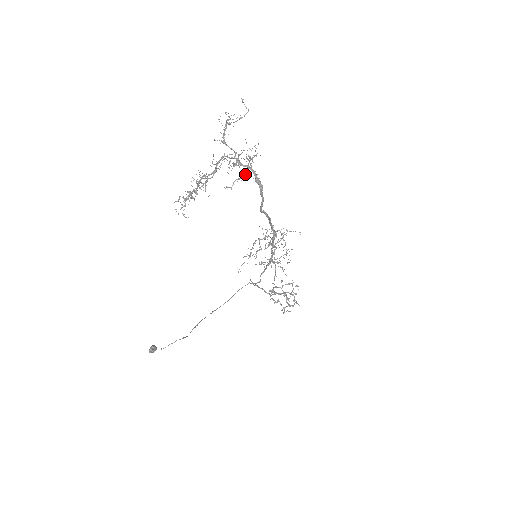
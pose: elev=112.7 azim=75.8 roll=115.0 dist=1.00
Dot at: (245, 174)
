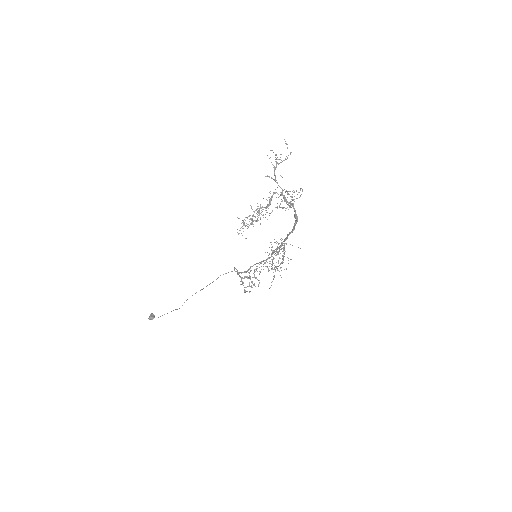
Dot at: (284, 207)
